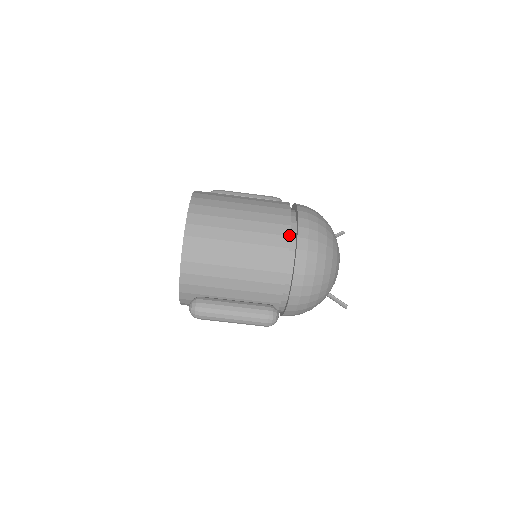
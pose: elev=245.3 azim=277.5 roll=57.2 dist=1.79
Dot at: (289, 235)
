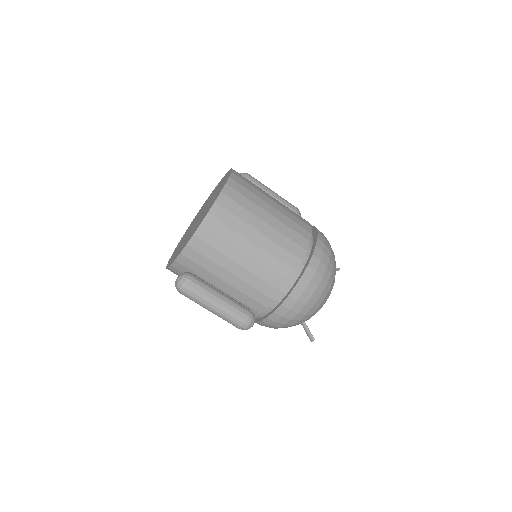
Dot at: (302, 259)
